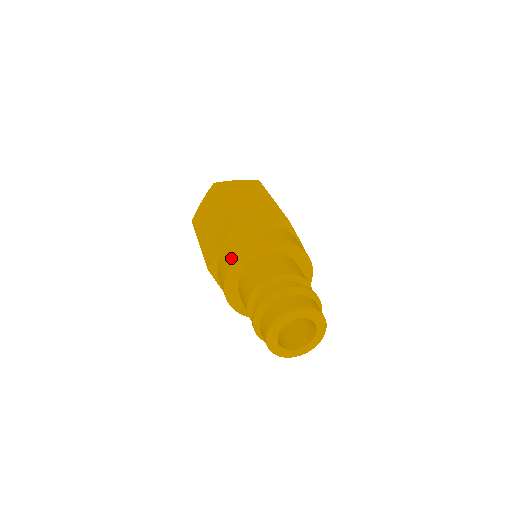
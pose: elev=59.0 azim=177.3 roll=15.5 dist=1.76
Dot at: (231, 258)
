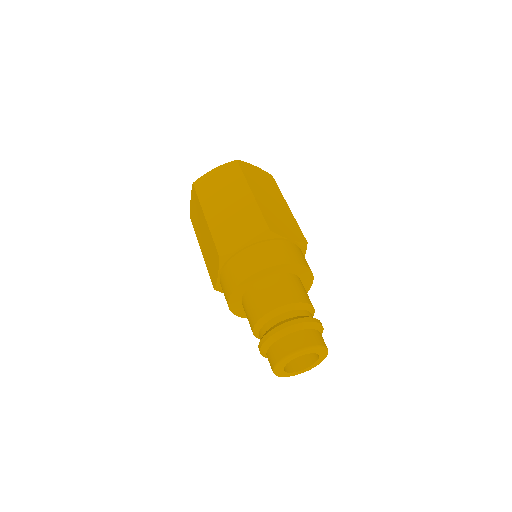
Dot at: (227, 292)
